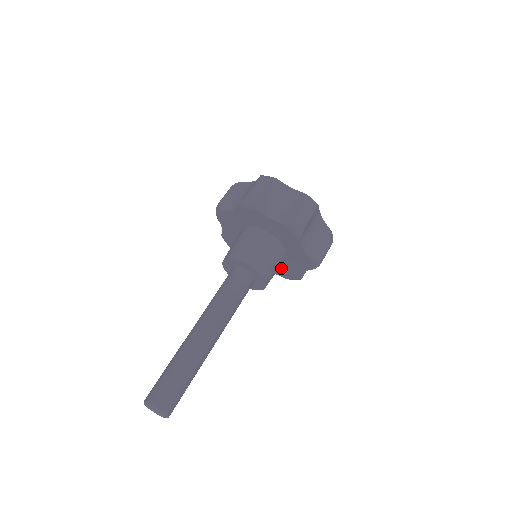
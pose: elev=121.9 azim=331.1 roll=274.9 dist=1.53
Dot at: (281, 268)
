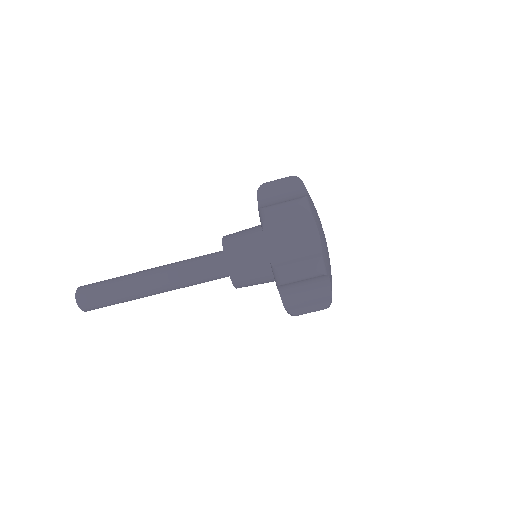
Dot at: occluded
